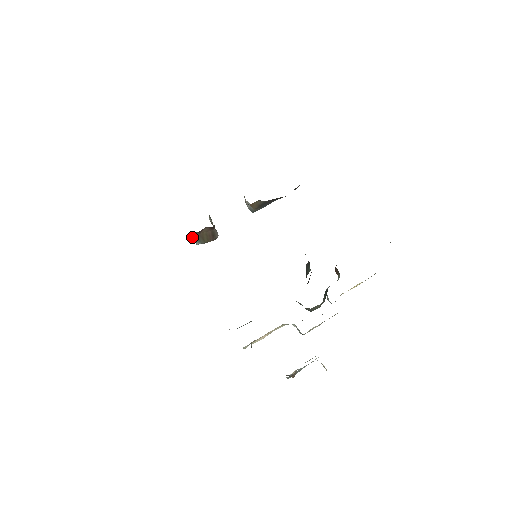
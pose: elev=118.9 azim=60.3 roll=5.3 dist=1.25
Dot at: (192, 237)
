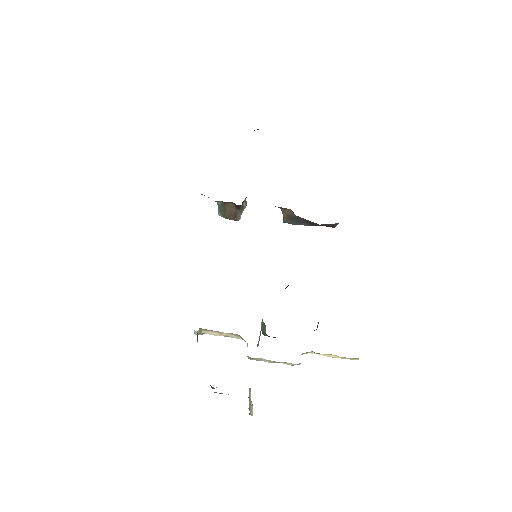
Dot at: (218, 205)
